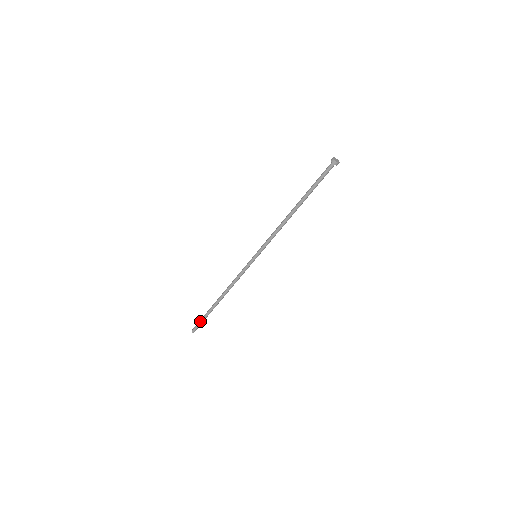
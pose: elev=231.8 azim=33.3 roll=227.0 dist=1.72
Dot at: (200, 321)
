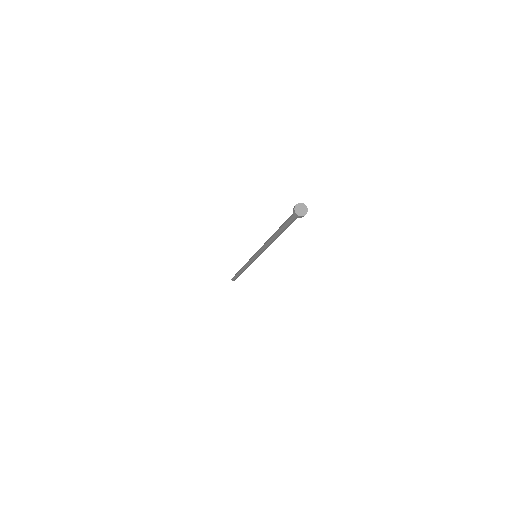
Dot at: (234, 278)
